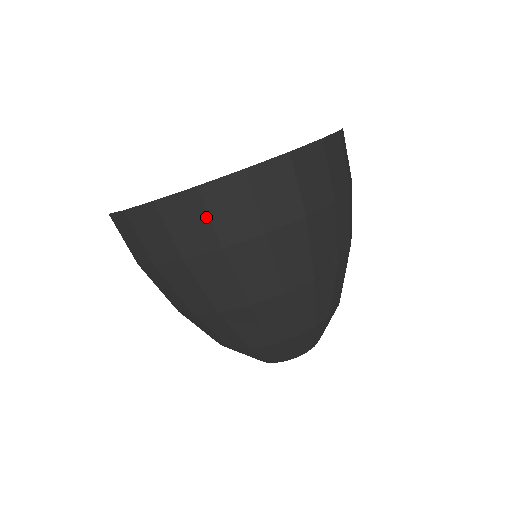
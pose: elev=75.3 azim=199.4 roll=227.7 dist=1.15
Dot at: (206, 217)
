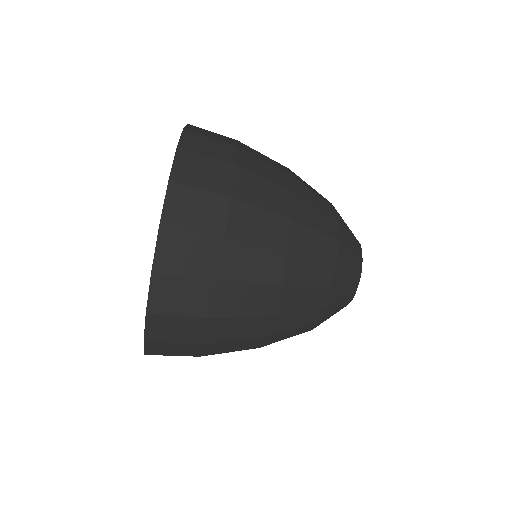
Dot at: (189, 235)
